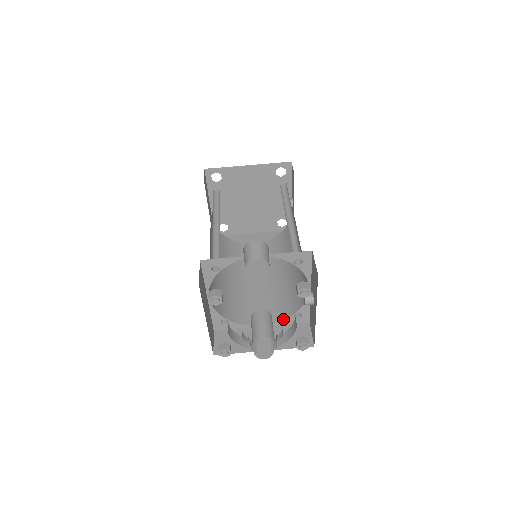
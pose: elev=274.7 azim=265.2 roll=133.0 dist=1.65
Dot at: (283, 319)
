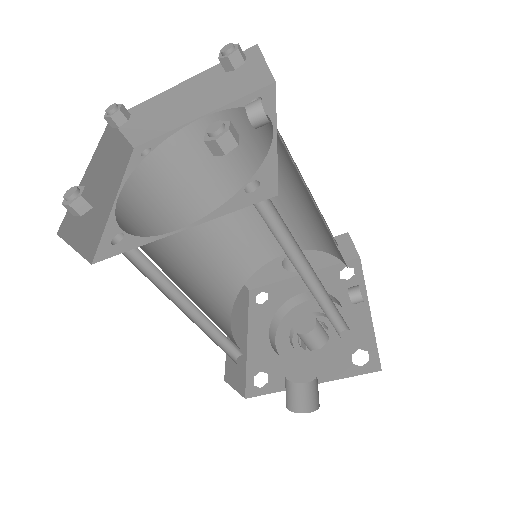
Dot at: occluded
